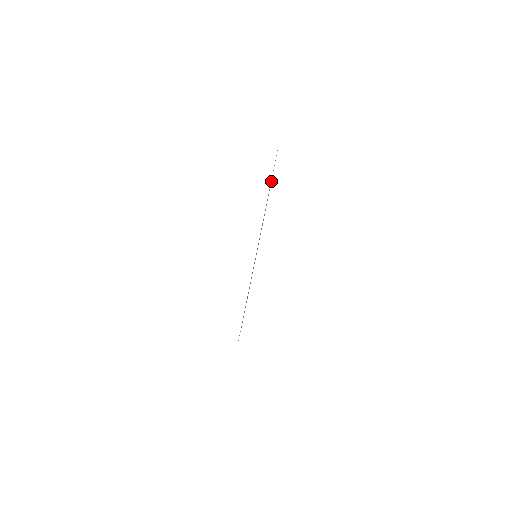
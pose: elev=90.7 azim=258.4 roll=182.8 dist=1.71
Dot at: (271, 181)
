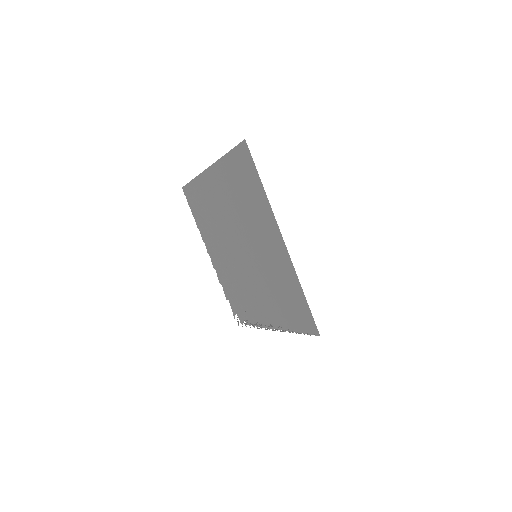
Dot at: (188, 183)
